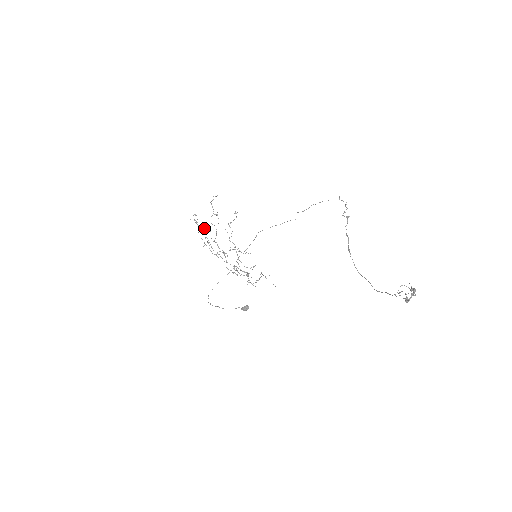
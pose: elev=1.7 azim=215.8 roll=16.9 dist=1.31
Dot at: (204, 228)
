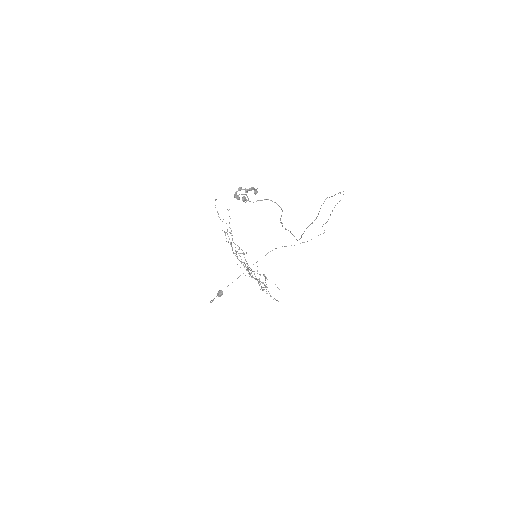
Dot at: (231, 243)
